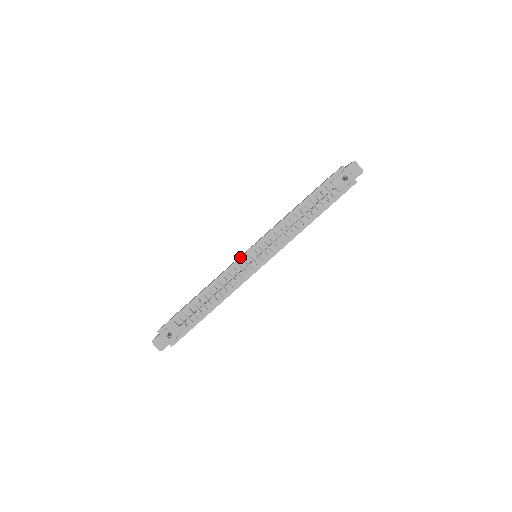
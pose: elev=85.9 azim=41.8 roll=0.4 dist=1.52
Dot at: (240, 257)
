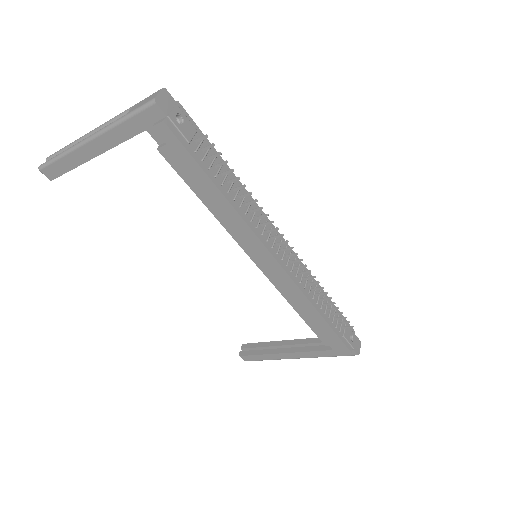
Dot at: occluded
